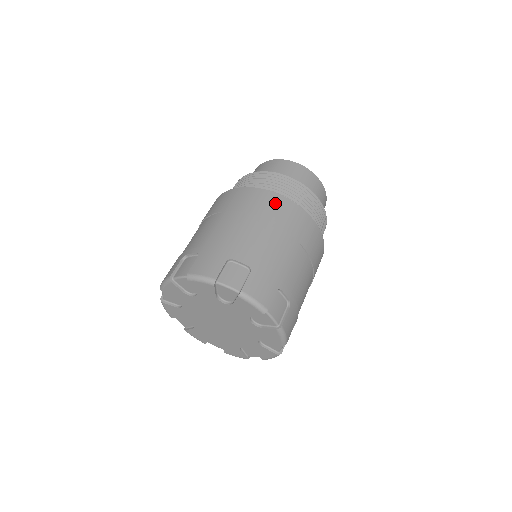
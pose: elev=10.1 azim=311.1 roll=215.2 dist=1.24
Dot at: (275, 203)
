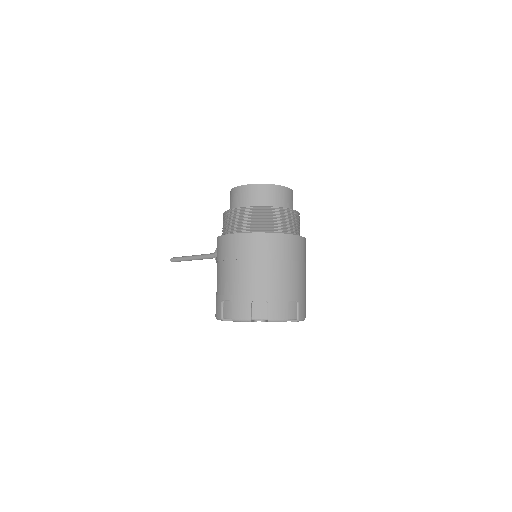
Dot at: (295, 244)
